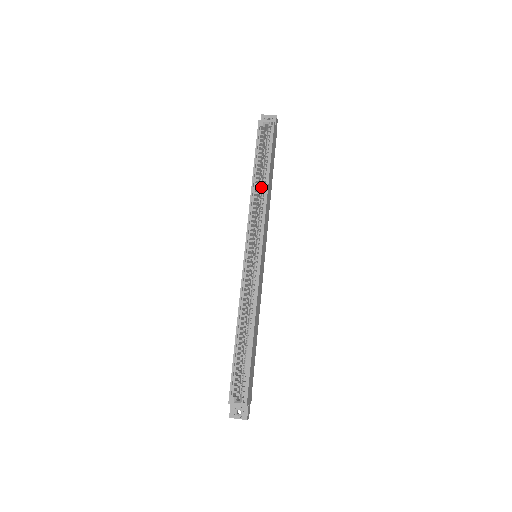
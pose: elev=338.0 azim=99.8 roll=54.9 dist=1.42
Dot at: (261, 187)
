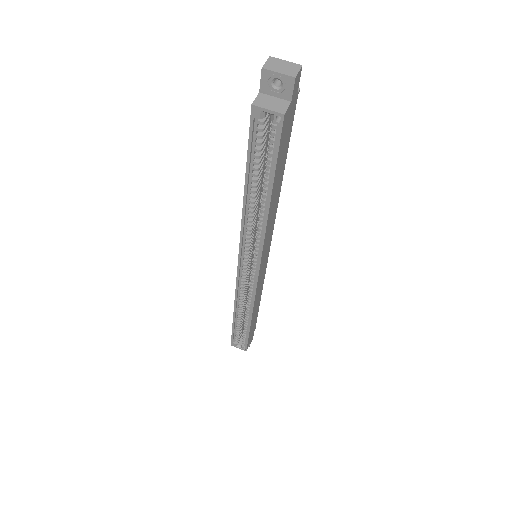
Dot at: occluded
